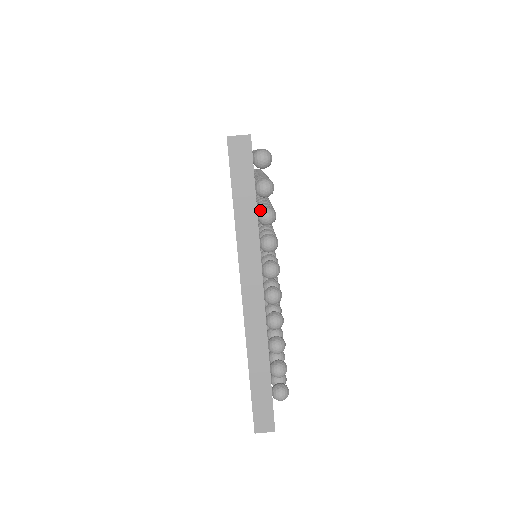
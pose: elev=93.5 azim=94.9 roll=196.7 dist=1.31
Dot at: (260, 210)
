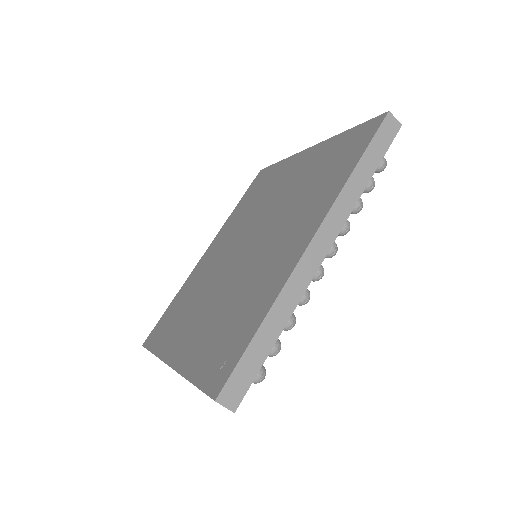
Dot at: occluded
